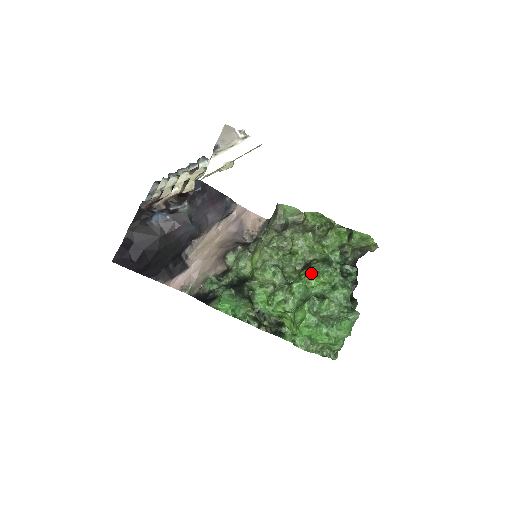
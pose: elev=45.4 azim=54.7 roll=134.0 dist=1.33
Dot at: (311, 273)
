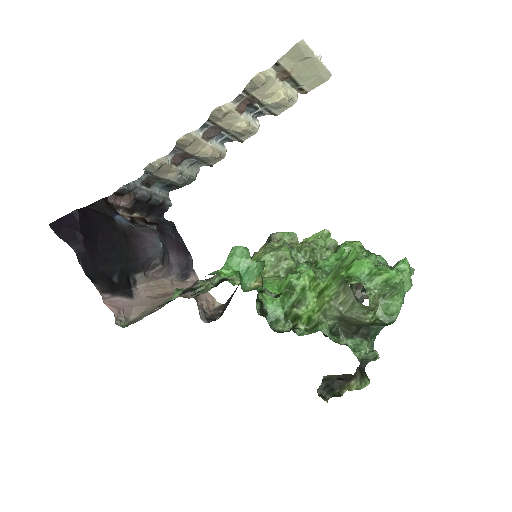
Dot at: occluded
